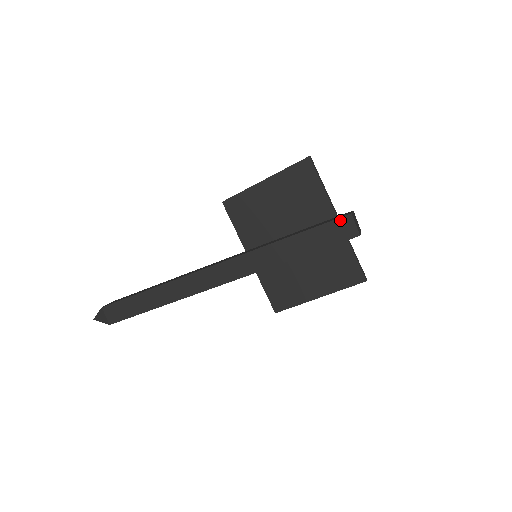
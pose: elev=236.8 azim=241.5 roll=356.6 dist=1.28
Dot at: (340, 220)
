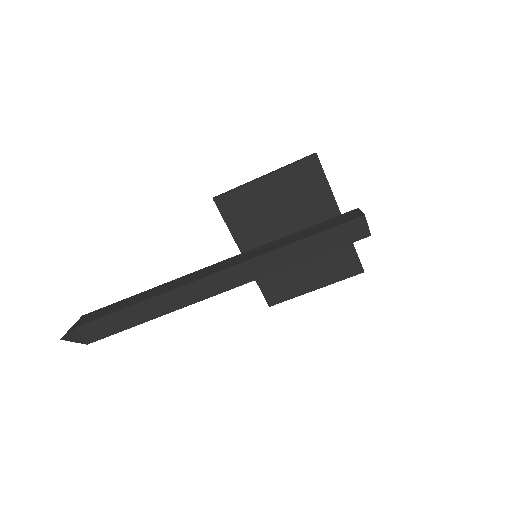
Dot at: (353, 222)
